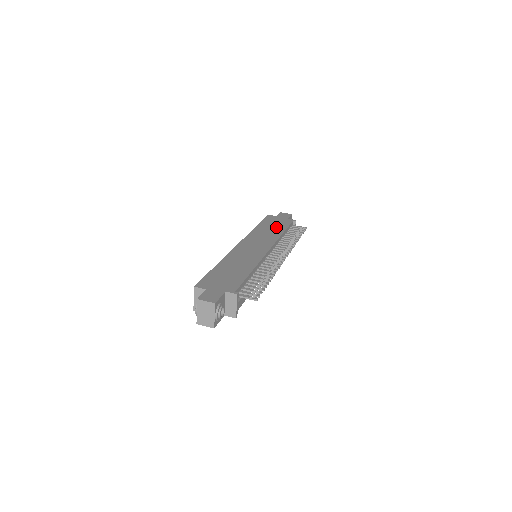
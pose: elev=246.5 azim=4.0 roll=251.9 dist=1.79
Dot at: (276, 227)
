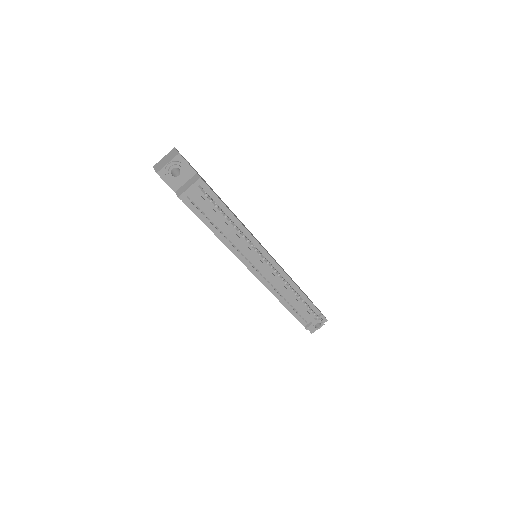
Dot at: occluded
